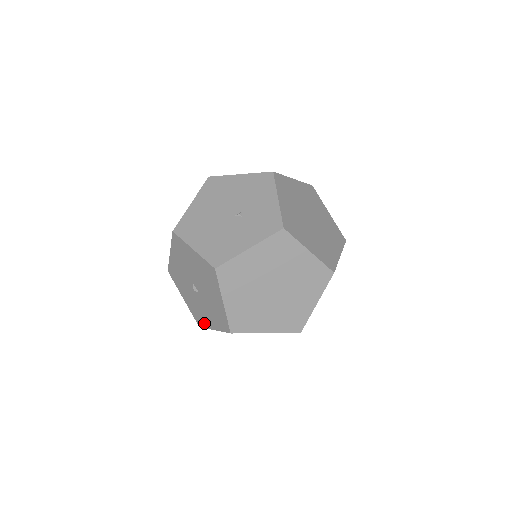
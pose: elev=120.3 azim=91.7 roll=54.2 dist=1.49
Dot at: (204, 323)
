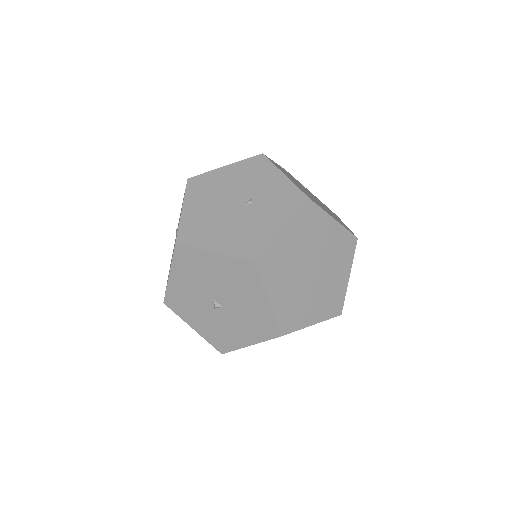
Dot at: (232, 345)
